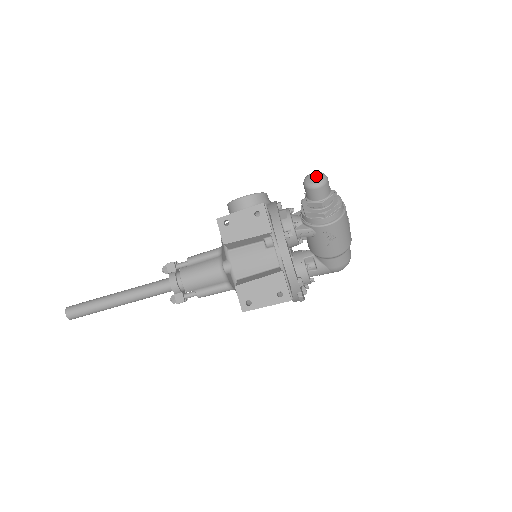
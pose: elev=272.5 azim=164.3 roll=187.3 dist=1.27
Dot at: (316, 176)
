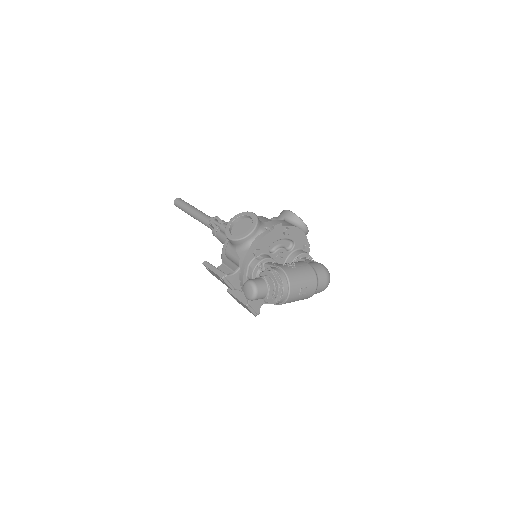
Dot at: (248, 292)
